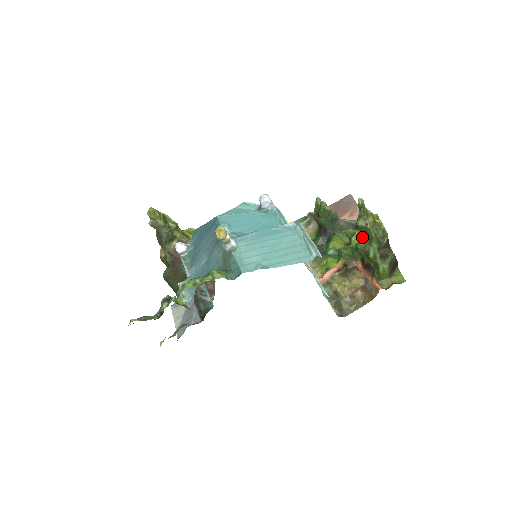
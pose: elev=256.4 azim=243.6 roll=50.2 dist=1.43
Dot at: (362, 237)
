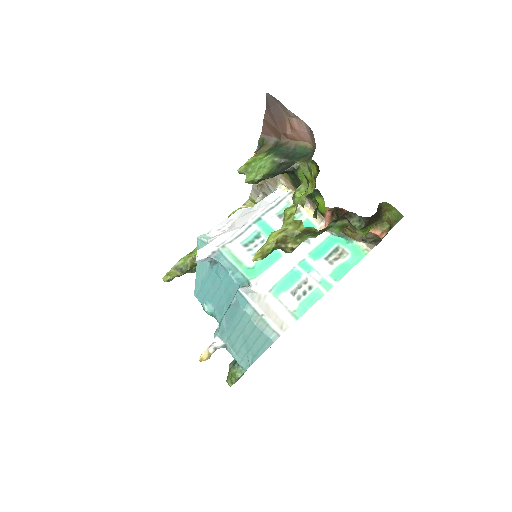
Dot at: occluded
